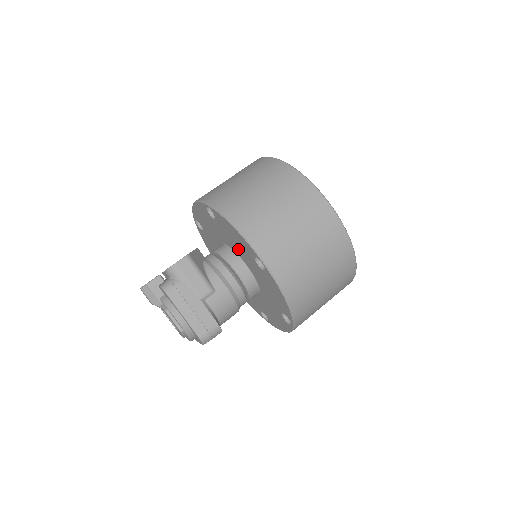
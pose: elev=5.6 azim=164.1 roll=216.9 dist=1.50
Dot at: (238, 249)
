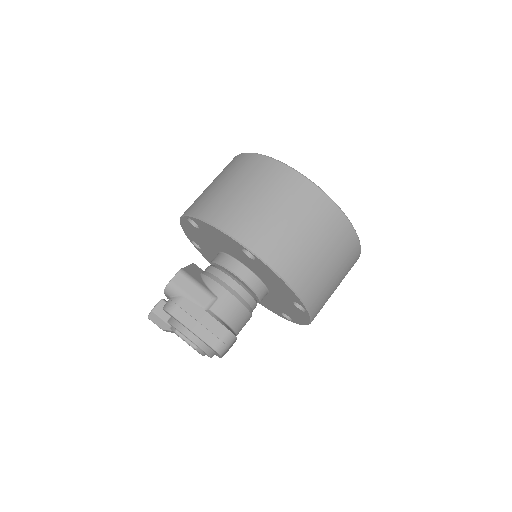
Dot at: (229, 250)
